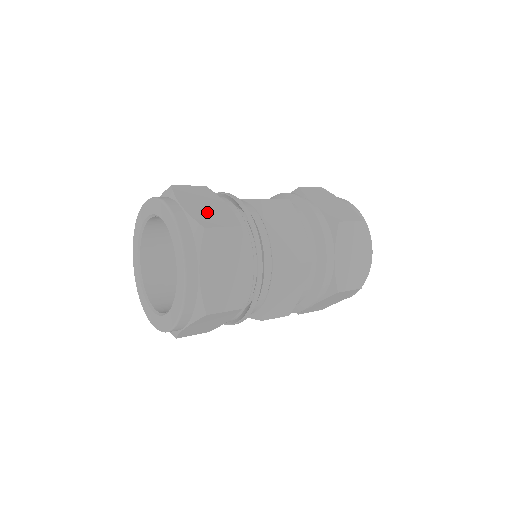
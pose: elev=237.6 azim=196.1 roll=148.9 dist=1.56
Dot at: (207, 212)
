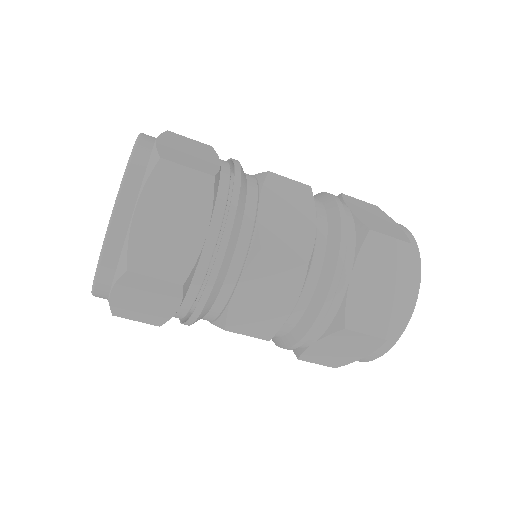
Dot at: (183, 154)
